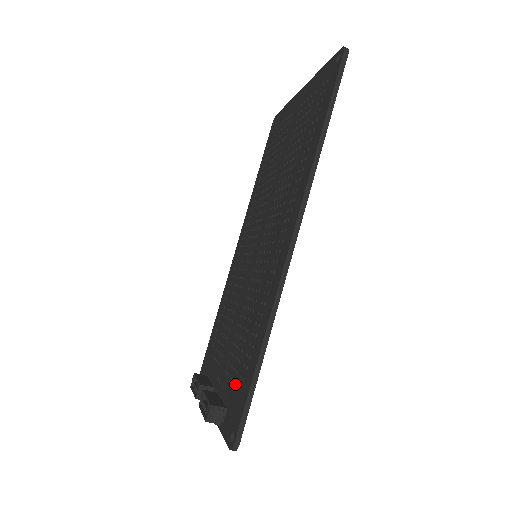
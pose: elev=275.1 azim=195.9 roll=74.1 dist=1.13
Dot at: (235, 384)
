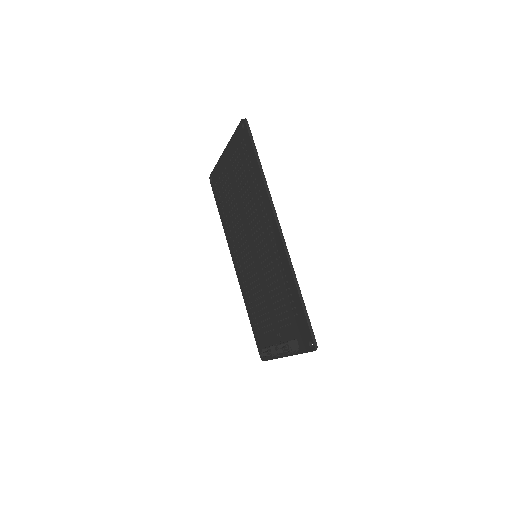
Dot at: (293, 323)
